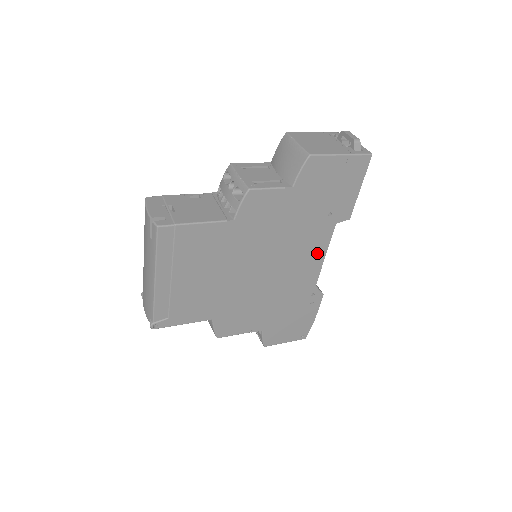
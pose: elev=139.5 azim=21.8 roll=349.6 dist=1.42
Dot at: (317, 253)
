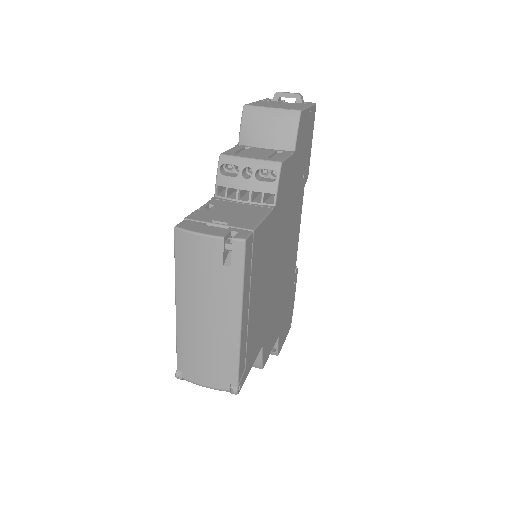
Dot at: (298, 224)
